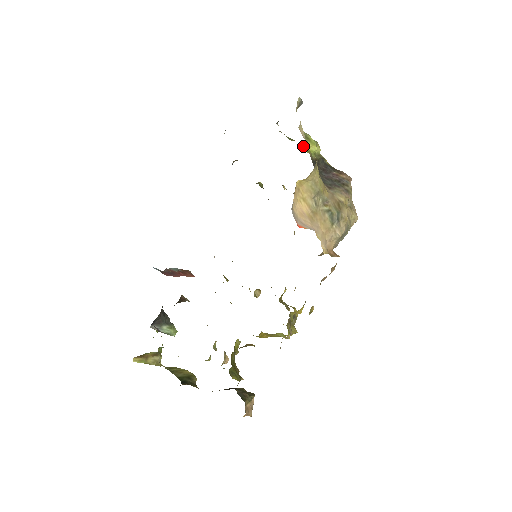
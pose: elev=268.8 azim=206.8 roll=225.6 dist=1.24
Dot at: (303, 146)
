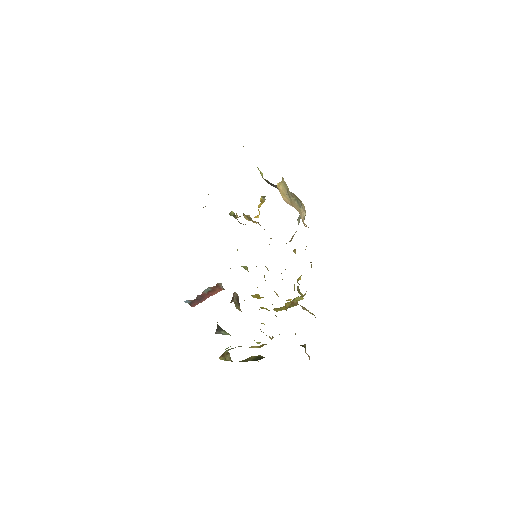
Dot at: occluded
